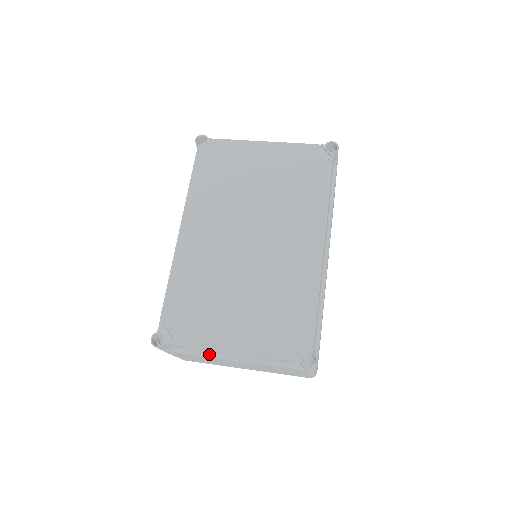
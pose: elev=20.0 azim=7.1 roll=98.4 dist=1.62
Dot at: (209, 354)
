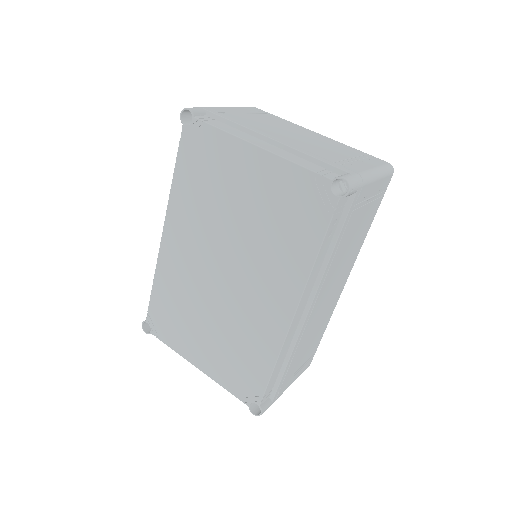
Dot at: occluded
